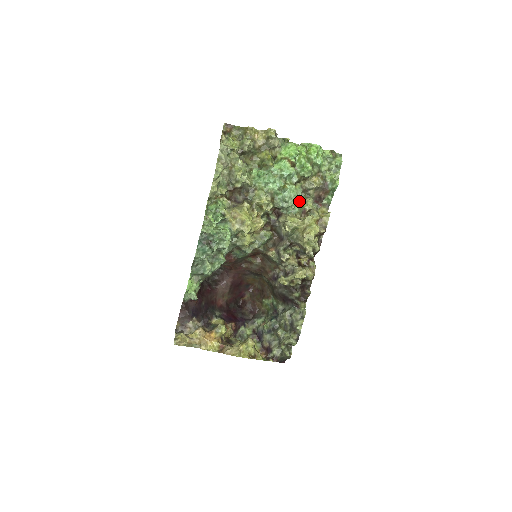
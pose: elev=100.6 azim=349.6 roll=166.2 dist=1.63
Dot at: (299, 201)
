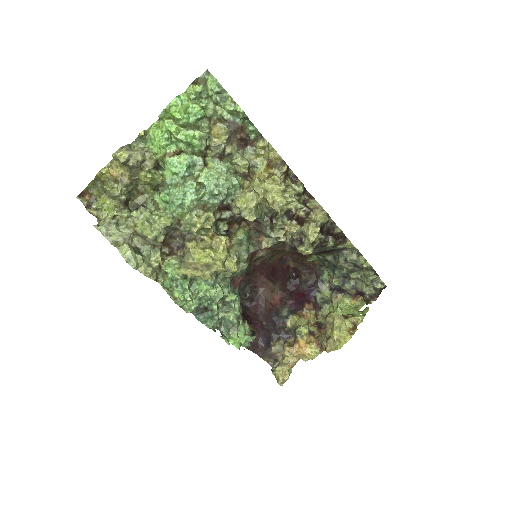
Dot at: (229, 171)
